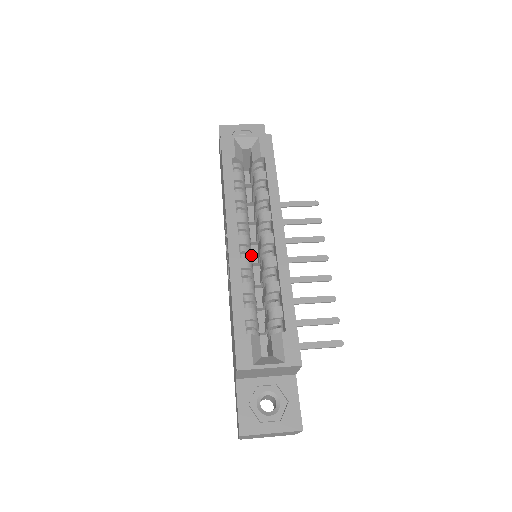
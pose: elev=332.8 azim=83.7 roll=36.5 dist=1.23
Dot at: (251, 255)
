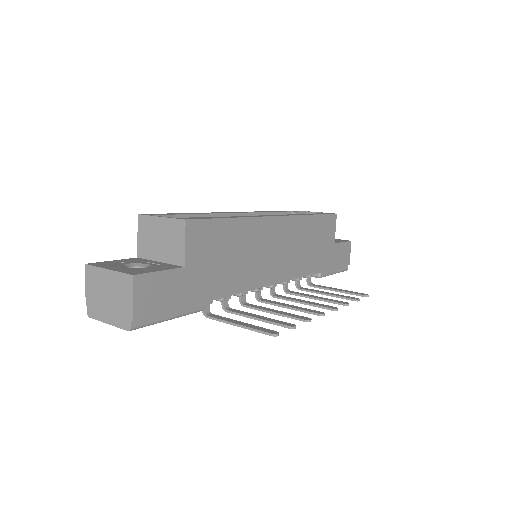
Dot at: occluded
